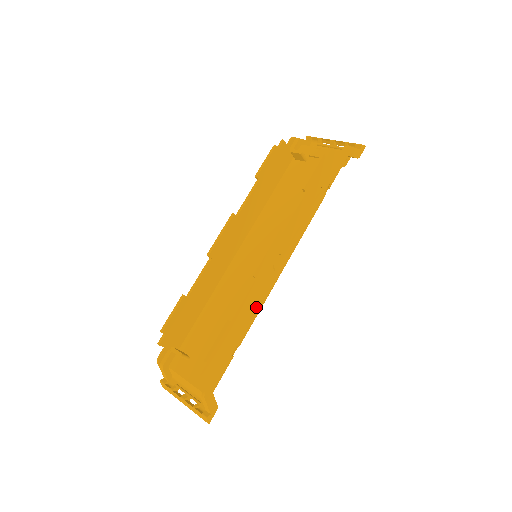
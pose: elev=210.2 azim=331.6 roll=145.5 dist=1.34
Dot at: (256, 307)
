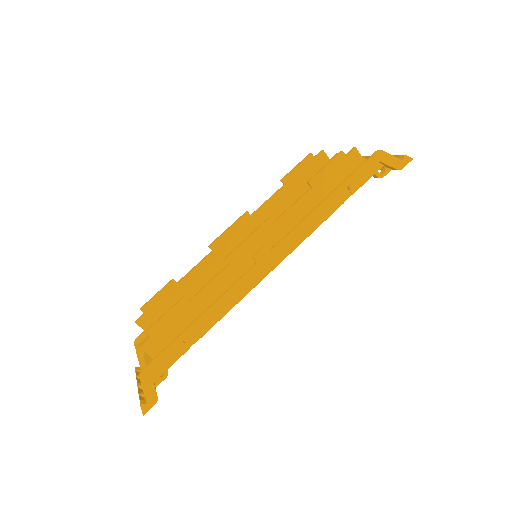
Dot at: (224, 297)
